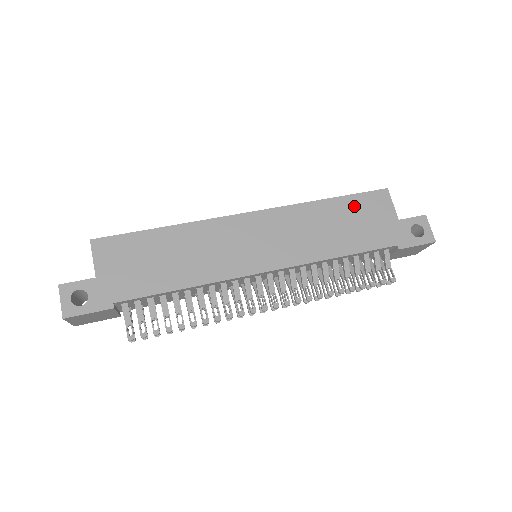
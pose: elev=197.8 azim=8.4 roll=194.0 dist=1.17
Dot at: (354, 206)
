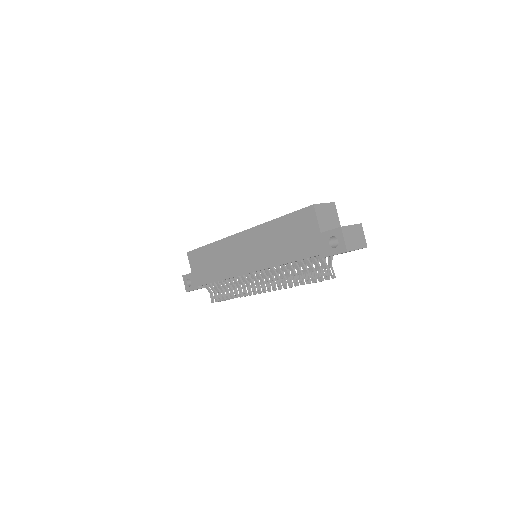
Dot at: (292, 223)
